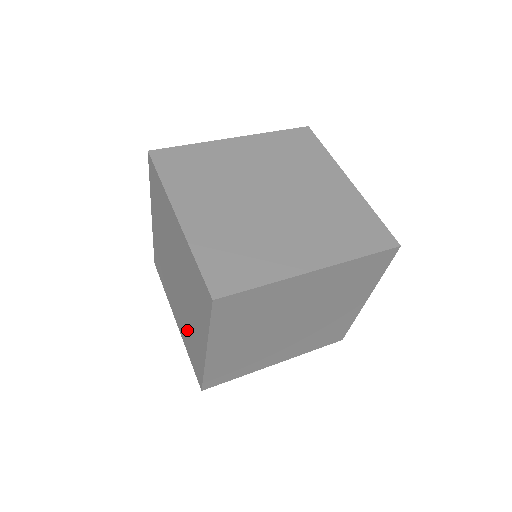
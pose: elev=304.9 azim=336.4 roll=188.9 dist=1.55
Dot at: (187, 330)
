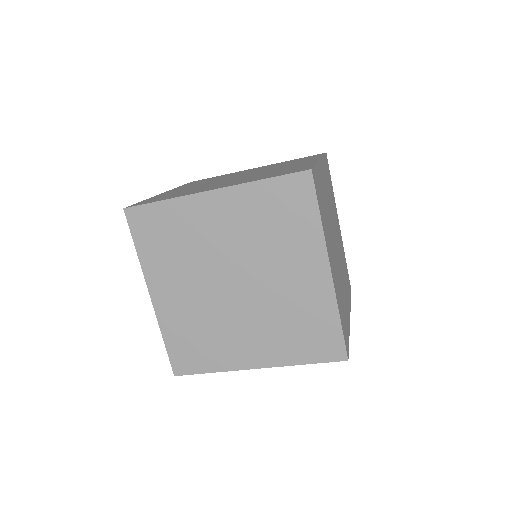
Dot at: occluded
